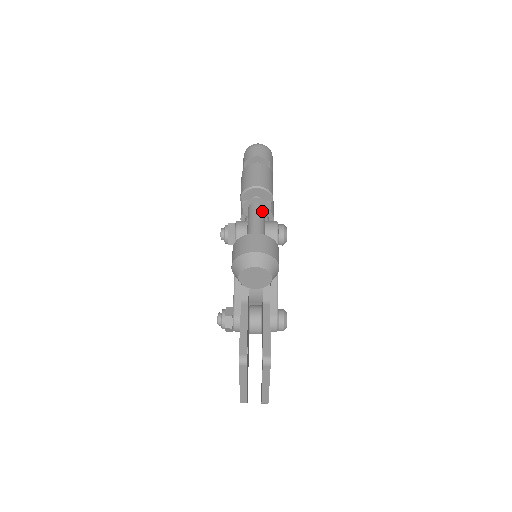
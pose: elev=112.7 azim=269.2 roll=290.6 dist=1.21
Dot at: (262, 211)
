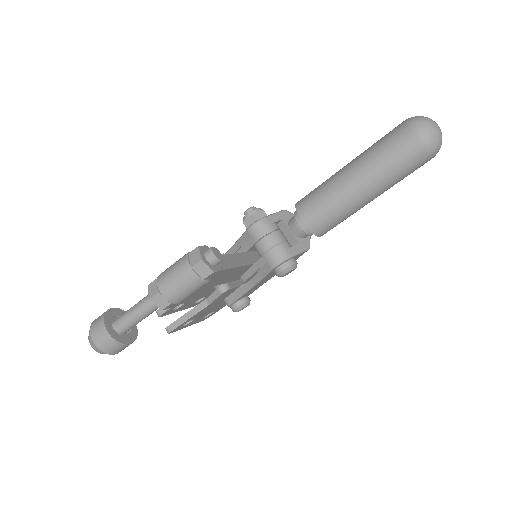
Dot at: (151, 308)
